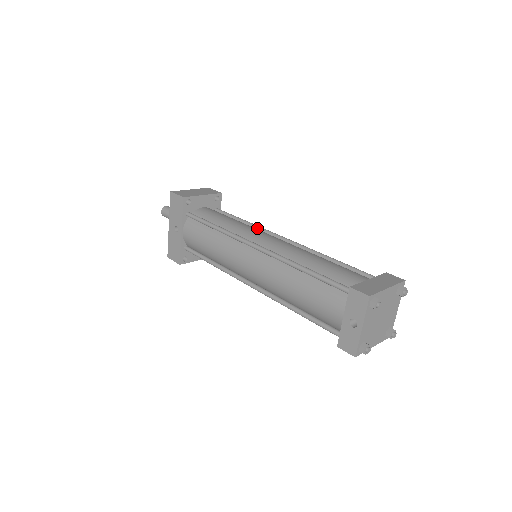
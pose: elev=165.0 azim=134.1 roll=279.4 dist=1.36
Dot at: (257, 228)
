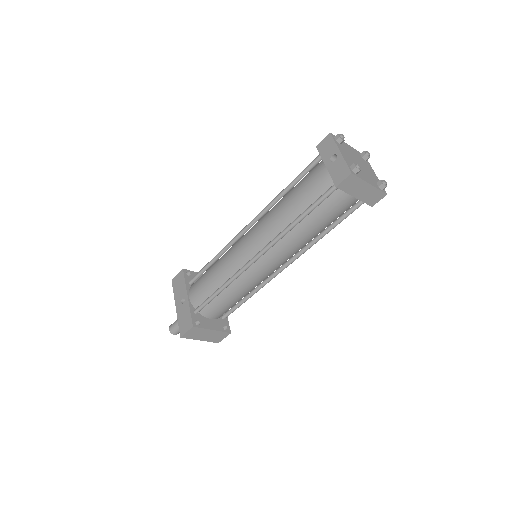
Dot at: occluded
